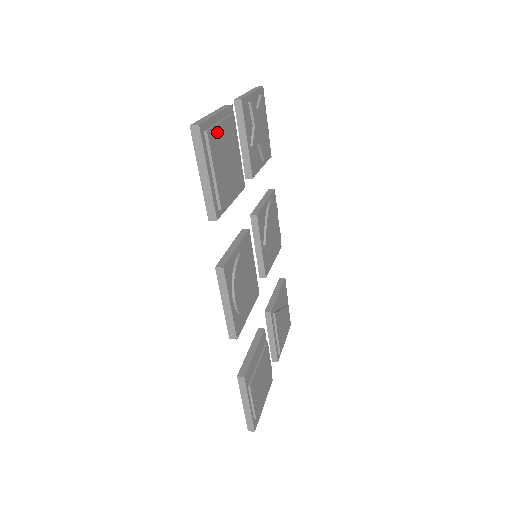
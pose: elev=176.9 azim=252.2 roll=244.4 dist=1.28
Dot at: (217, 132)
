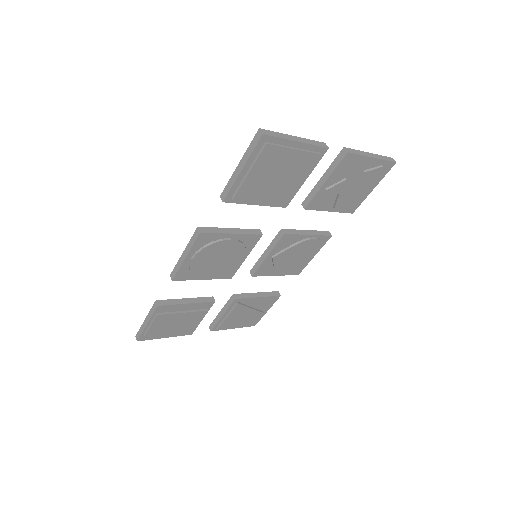
Dot at: (281, 152)
